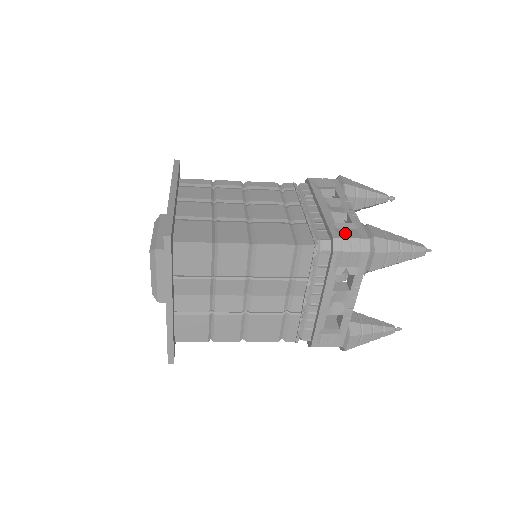
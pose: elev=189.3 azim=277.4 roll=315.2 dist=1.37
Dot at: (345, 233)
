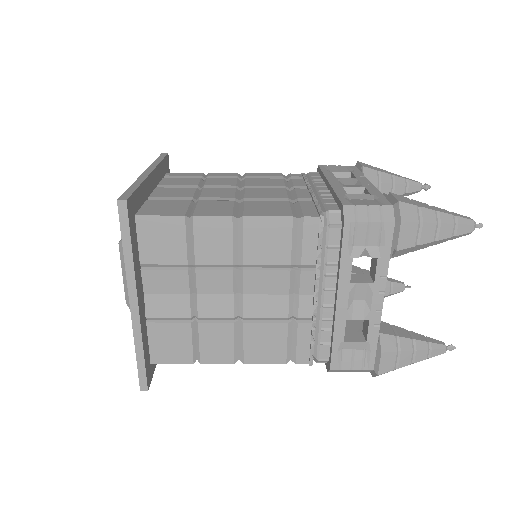
Dot at: (360, 202)
